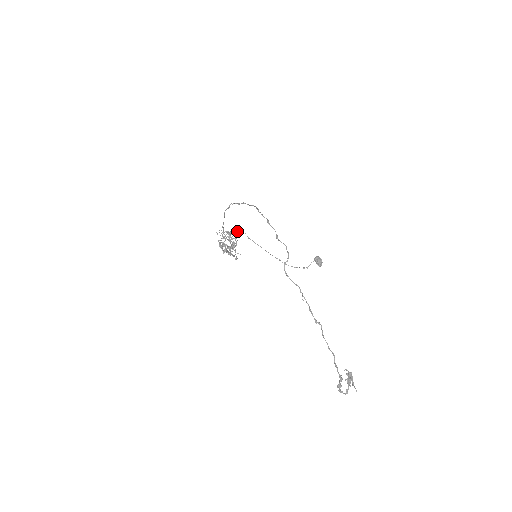
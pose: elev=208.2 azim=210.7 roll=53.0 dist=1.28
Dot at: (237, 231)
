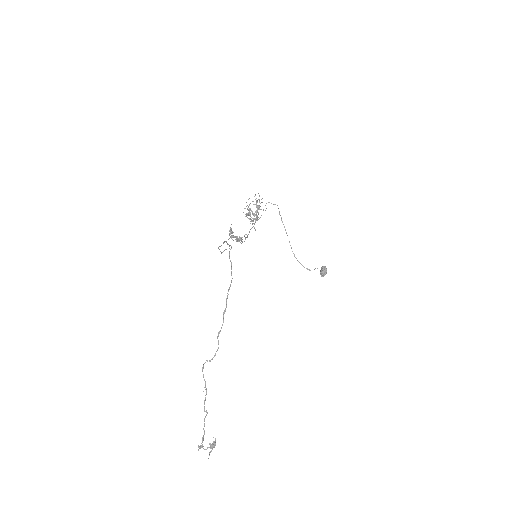
Dot at: occluded
